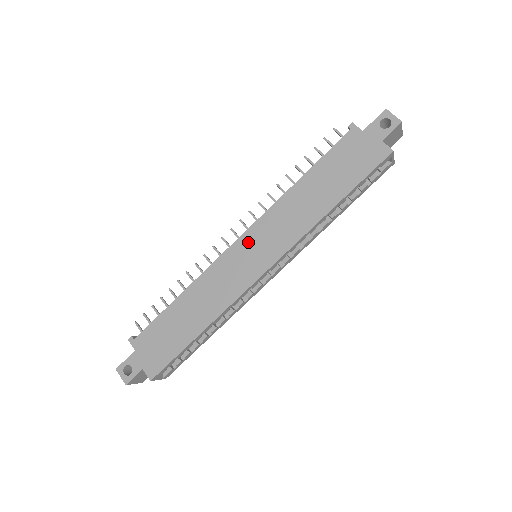
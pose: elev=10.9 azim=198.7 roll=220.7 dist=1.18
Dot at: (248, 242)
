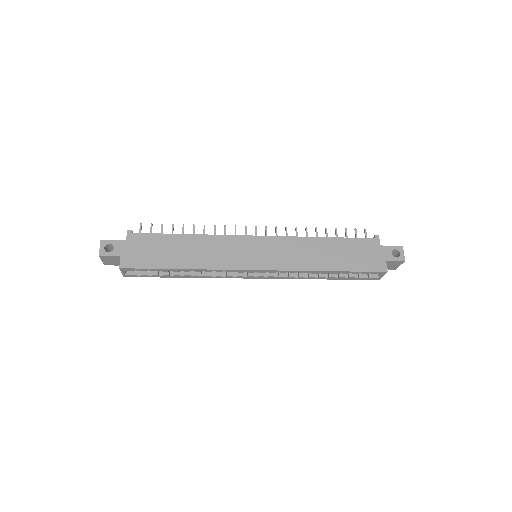
Dot at: (261, 243)
